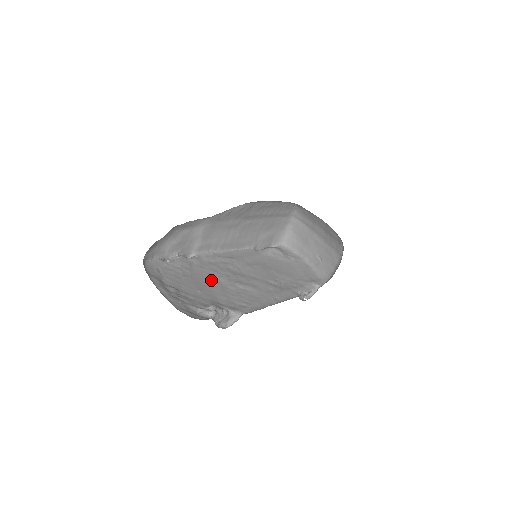
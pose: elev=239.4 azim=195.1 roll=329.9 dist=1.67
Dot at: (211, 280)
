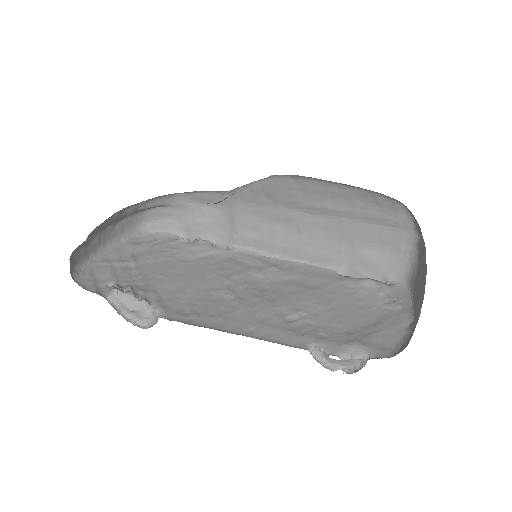
Dot at: (200, 274)
